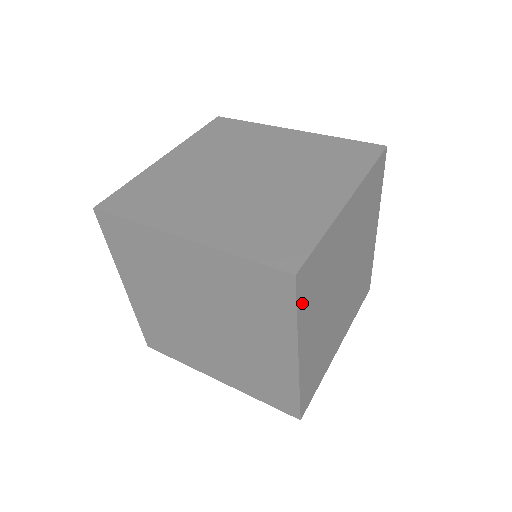
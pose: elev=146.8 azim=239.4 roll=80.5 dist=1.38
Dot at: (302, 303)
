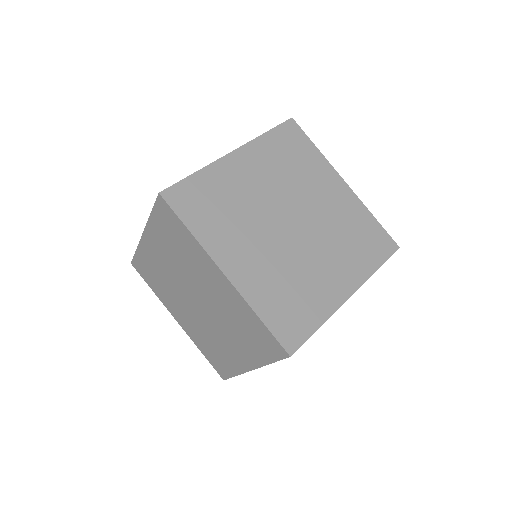
Dot at: (191, 219)
